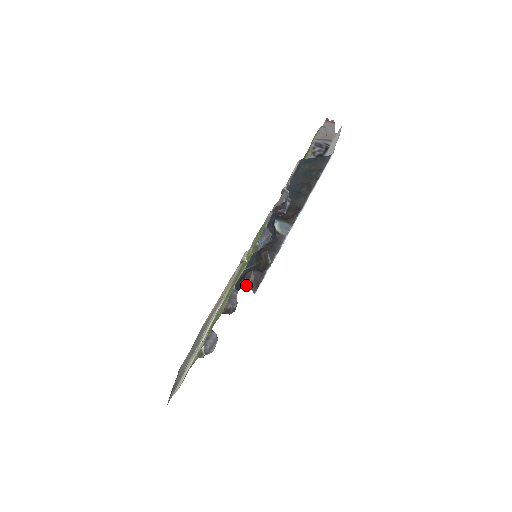
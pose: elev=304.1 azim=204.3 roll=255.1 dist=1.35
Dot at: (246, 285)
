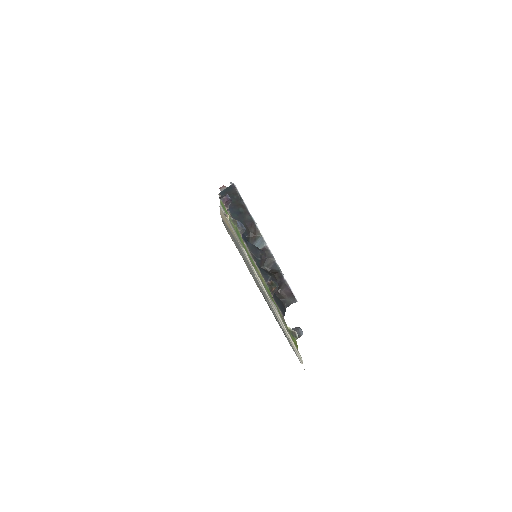
Dot at: (287, 304)
